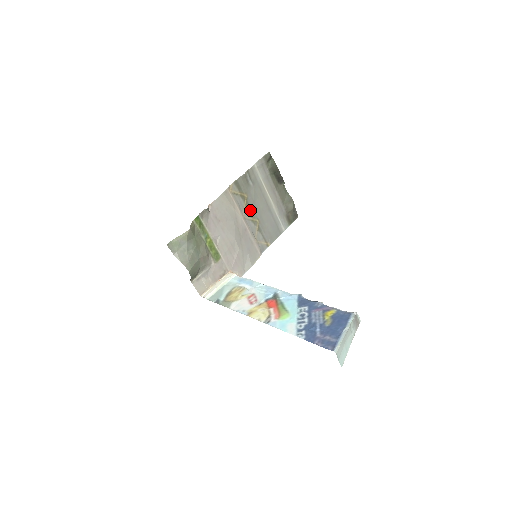
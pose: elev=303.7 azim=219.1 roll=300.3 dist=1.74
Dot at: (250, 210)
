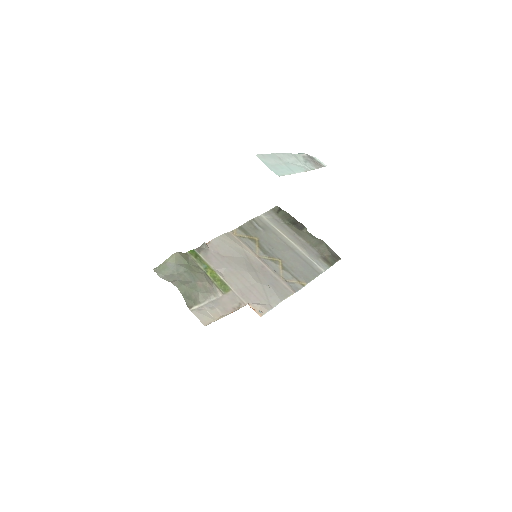
Dot at: (266, 251)
